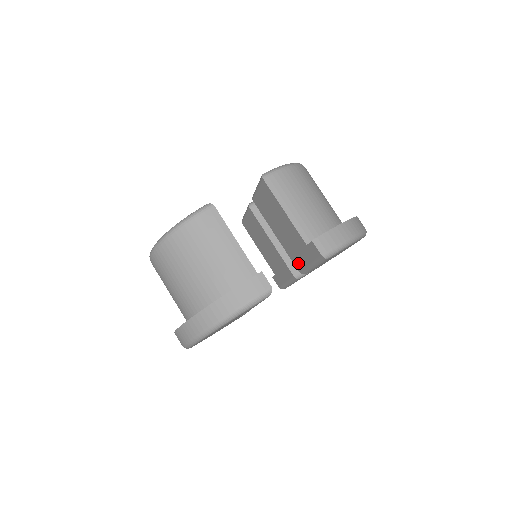
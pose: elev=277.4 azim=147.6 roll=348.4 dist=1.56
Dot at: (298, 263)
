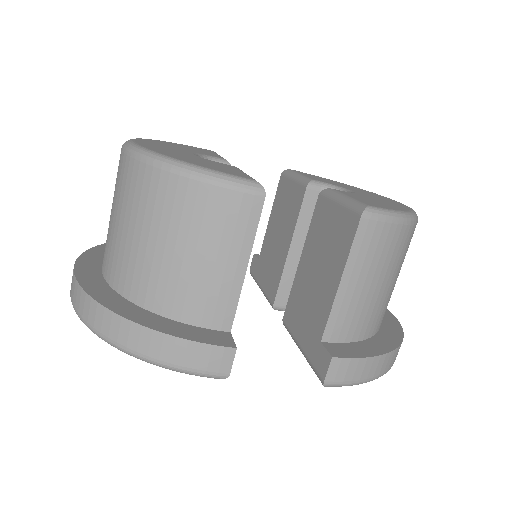
Dot at: (291, 317)
